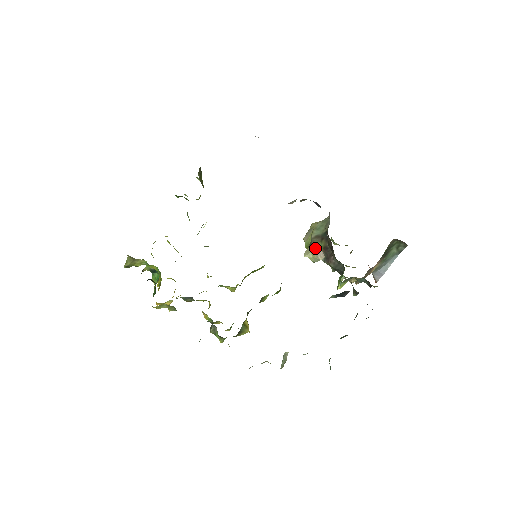
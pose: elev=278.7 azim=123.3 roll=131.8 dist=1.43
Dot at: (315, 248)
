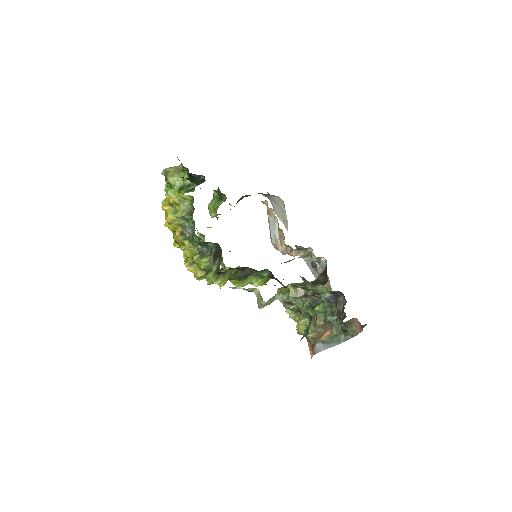
Dot at: occluded
